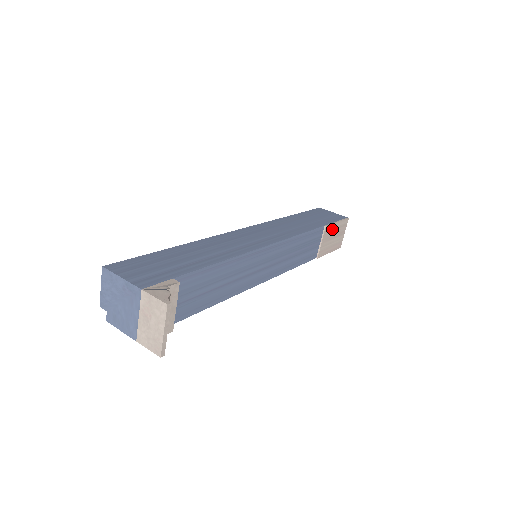
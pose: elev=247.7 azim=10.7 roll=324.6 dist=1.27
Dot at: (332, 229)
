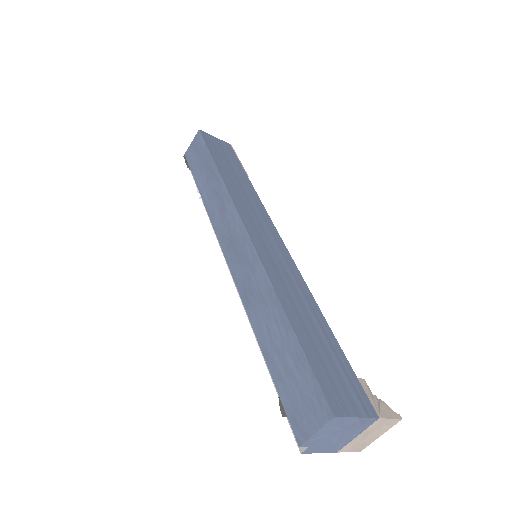
Dot at: occluded
